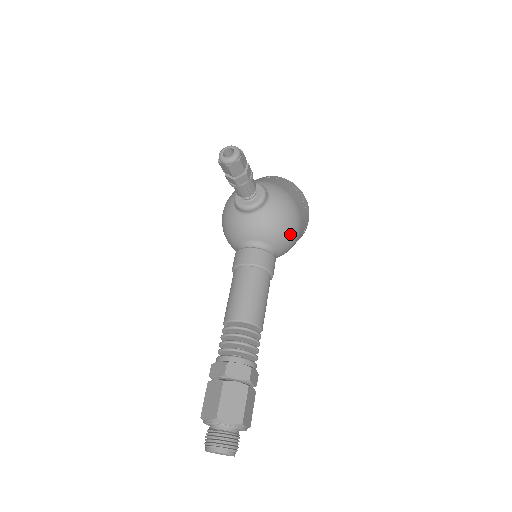
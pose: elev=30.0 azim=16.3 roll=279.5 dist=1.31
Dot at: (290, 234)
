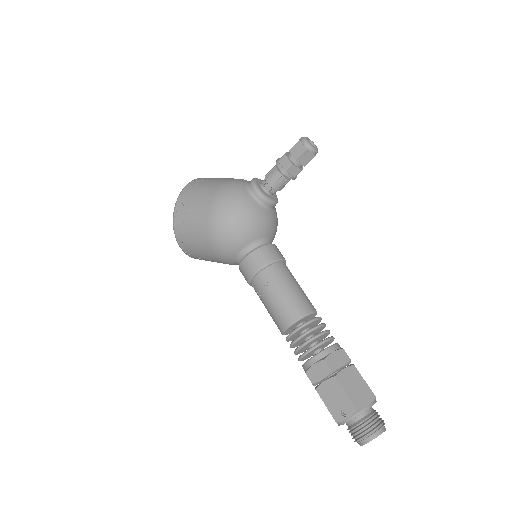
Dot at: occluded
